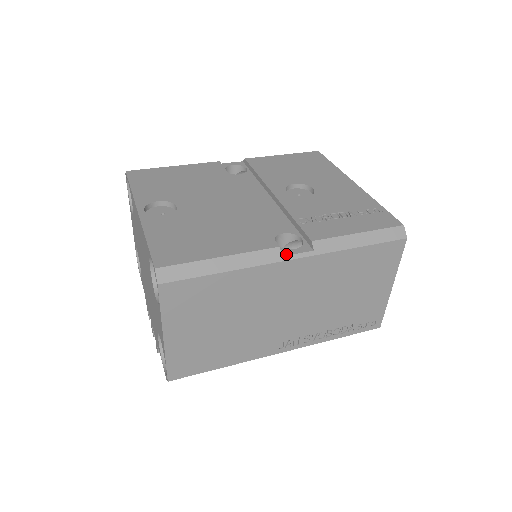
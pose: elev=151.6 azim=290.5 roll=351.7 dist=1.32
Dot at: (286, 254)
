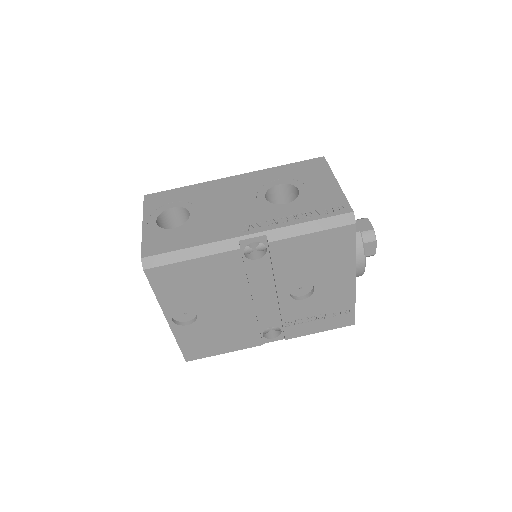
Dot at: occluded
